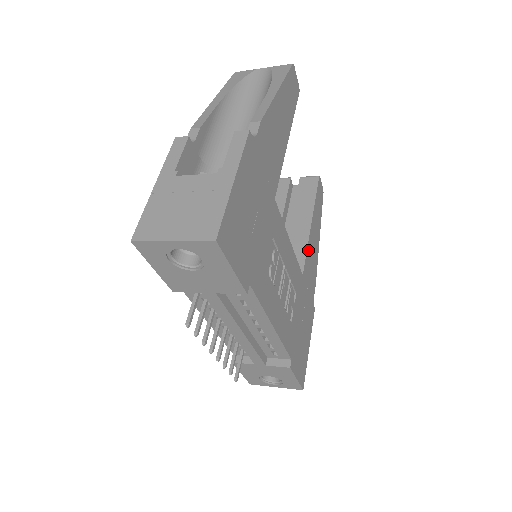
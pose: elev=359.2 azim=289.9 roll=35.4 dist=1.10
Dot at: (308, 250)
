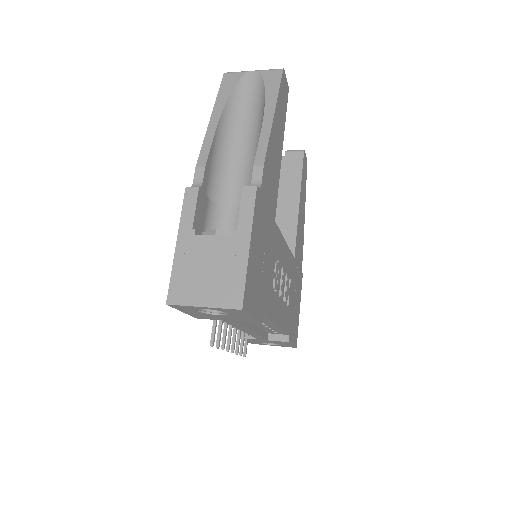
Dot at: (297, 231)
